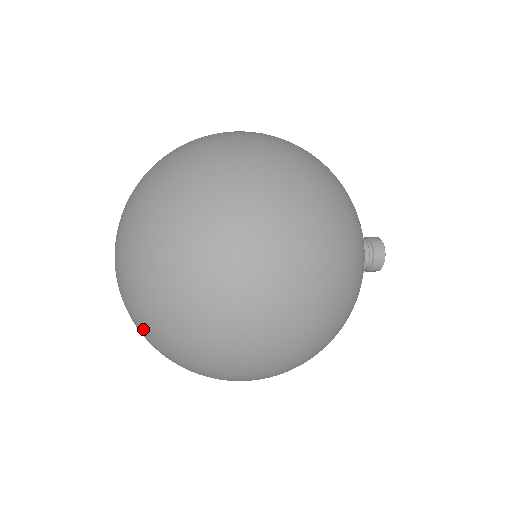
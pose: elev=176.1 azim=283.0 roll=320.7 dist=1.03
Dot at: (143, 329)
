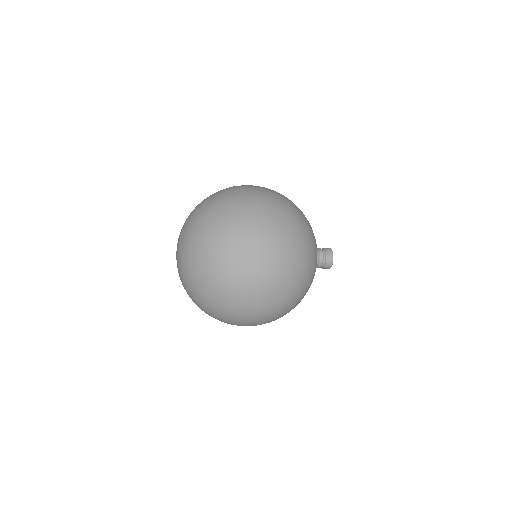
Dot at: occluded
